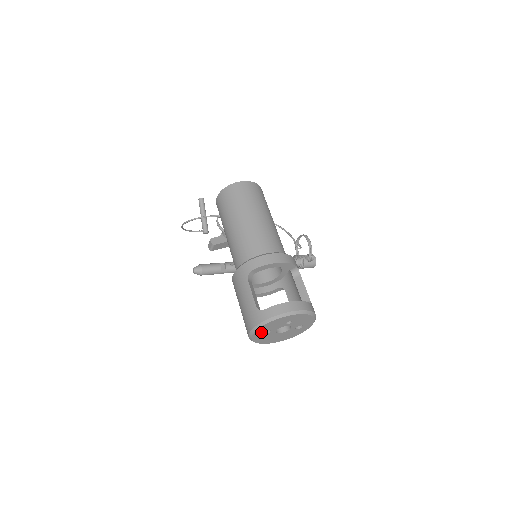
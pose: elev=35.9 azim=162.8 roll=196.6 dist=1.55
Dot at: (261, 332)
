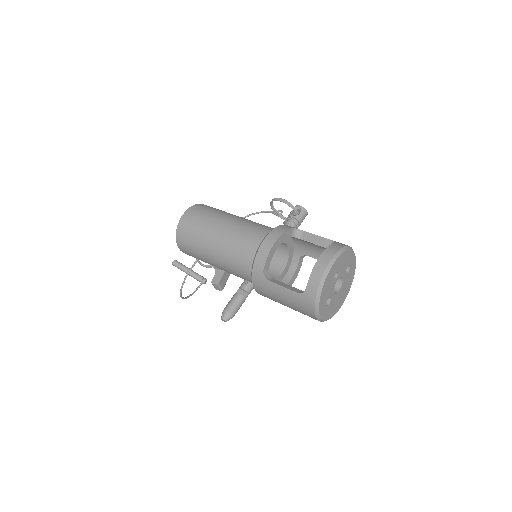
Dot at: (324, 307)
